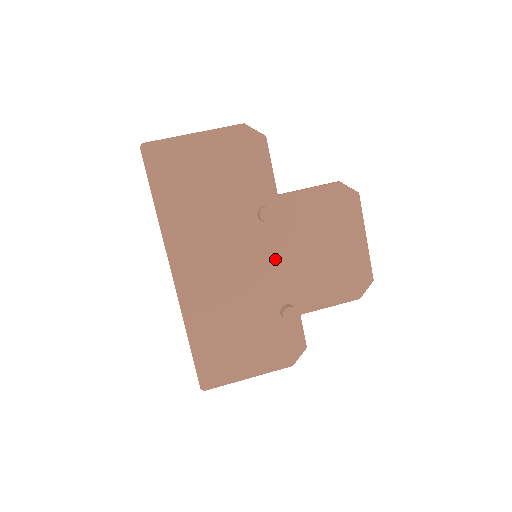
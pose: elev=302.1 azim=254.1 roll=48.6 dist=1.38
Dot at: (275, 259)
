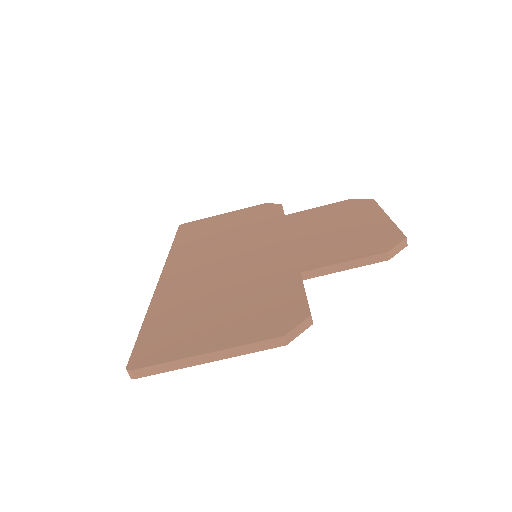
Dot at: occluded
